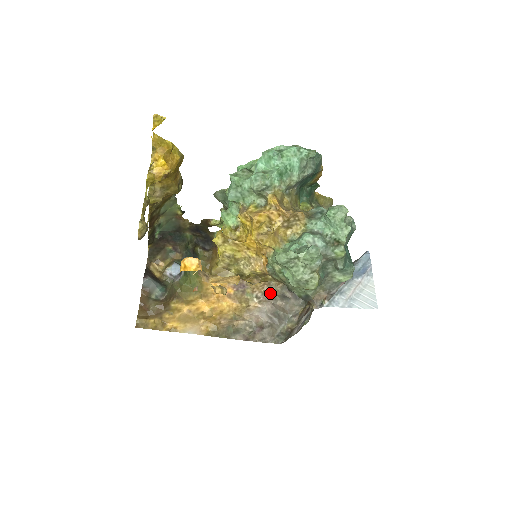
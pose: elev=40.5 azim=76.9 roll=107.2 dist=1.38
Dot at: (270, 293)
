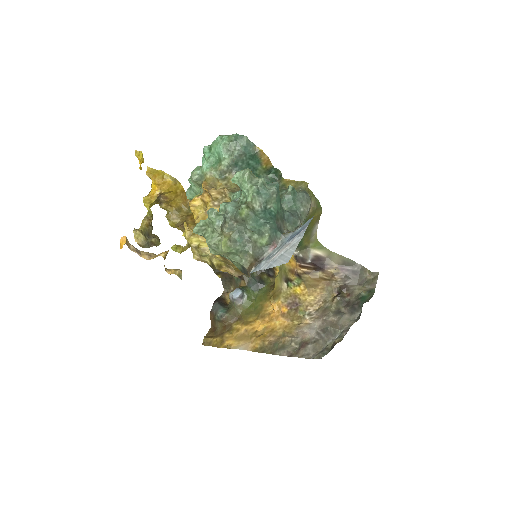
Dot at: (324, 310)
